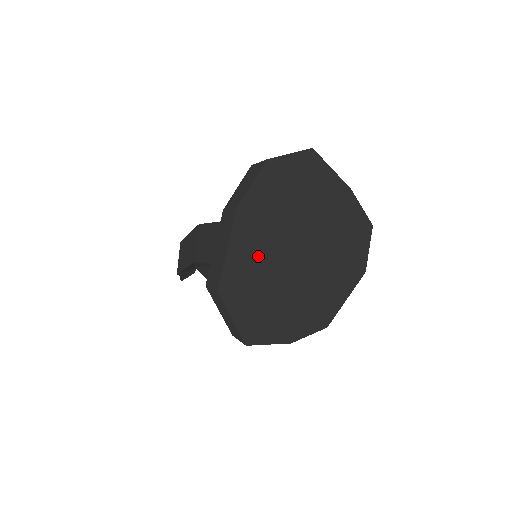
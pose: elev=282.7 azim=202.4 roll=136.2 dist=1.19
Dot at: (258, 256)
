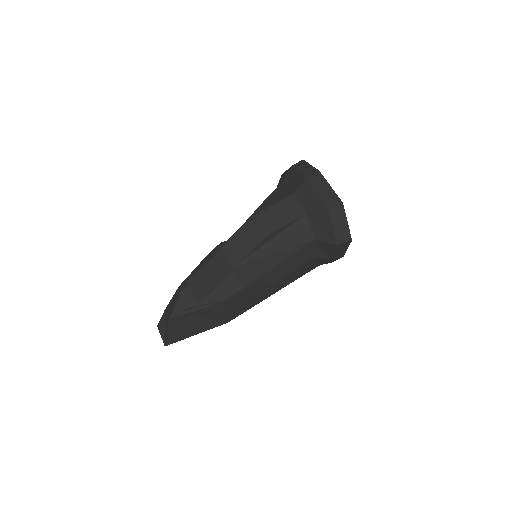
Dot at: occluded
